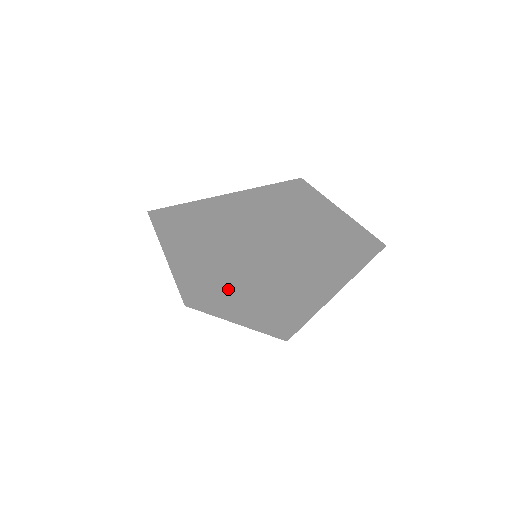
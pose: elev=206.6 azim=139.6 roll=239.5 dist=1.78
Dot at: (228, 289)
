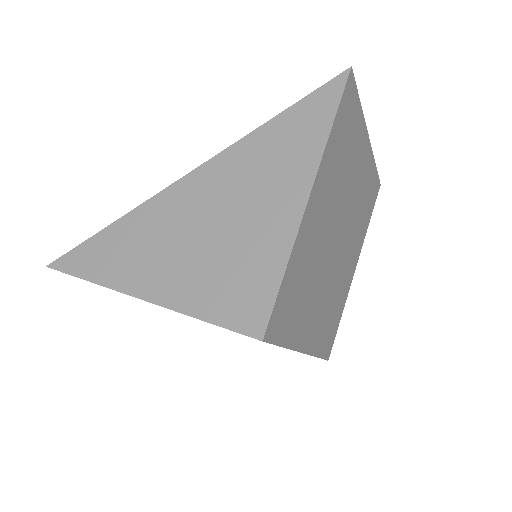
Dot at: (297, 288)
